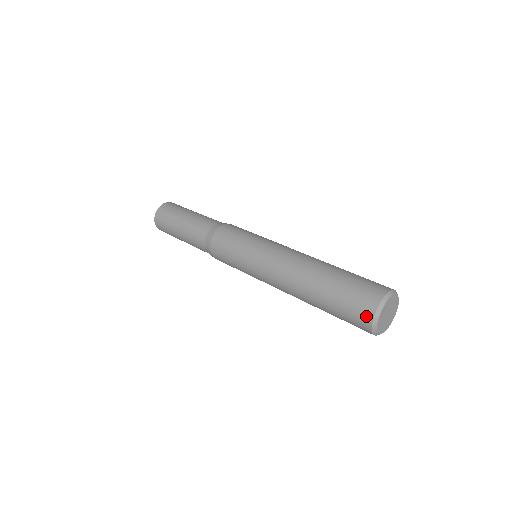
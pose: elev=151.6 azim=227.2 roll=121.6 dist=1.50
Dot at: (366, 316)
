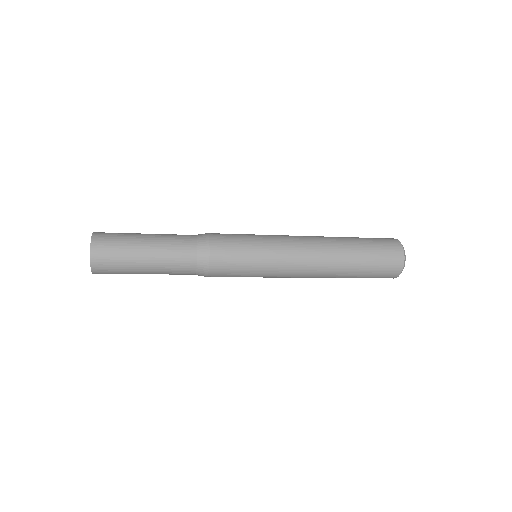
Dot at: (397, 269)
